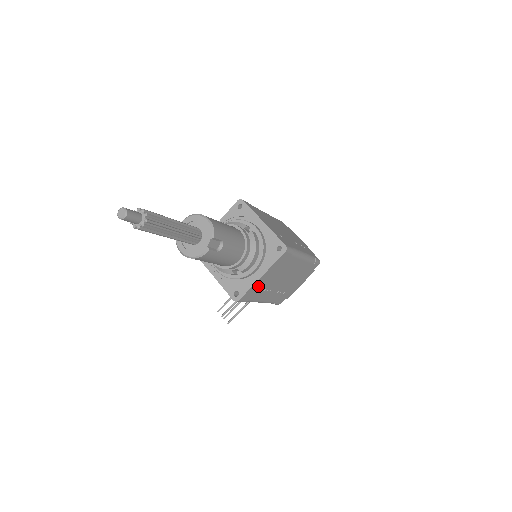
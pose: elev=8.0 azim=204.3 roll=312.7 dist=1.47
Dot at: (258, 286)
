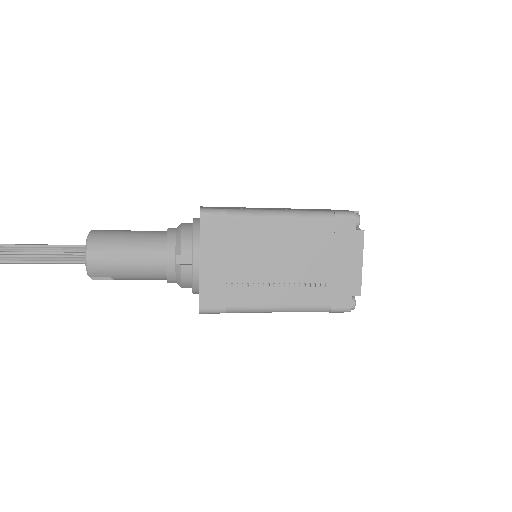
Dot at: occluded
